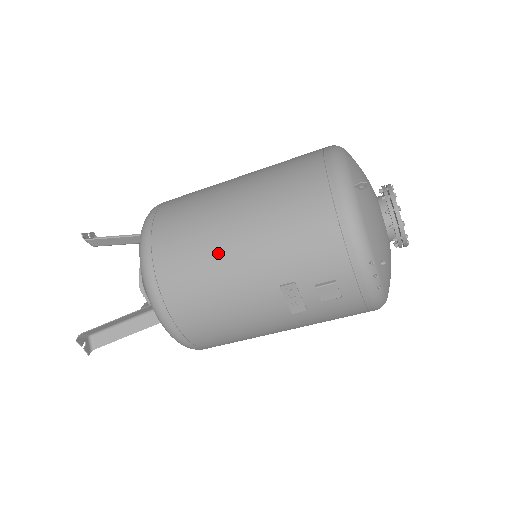
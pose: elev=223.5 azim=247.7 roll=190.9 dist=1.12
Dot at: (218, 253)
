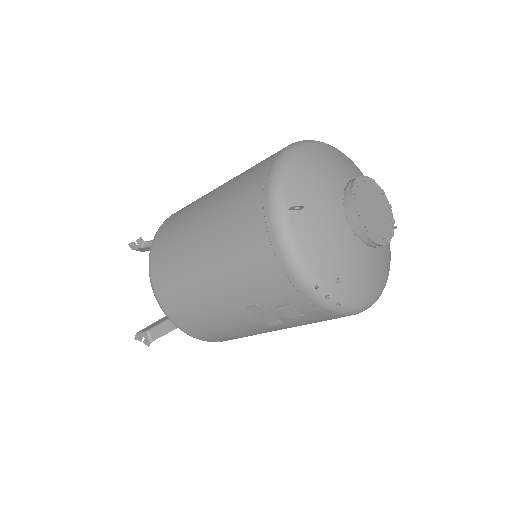
Dot at: (194, 279)
